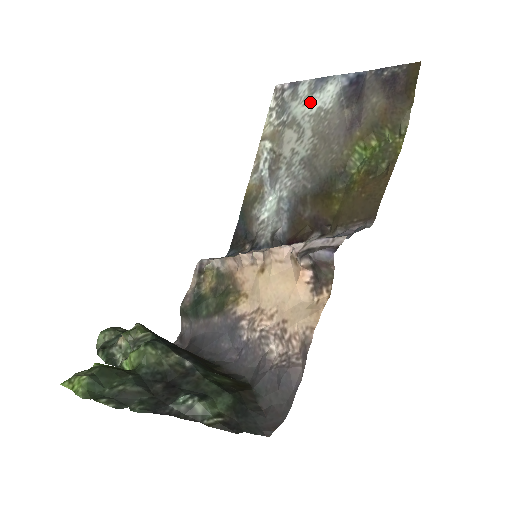
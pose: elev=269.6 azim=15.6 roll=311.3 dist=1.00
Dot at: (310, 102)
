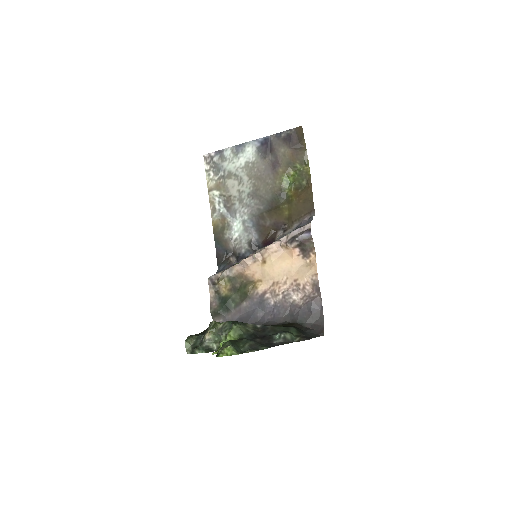
Dot at: (238, 160)
